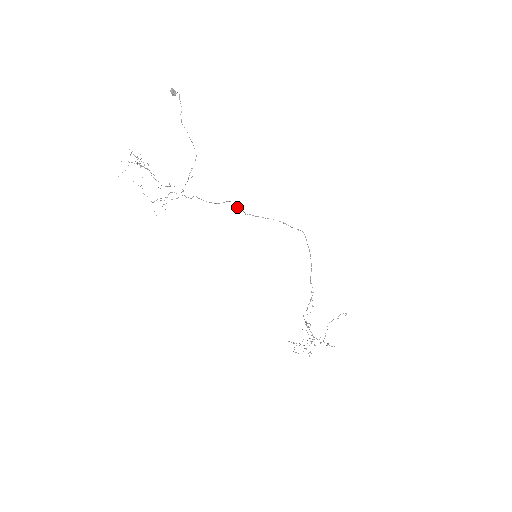
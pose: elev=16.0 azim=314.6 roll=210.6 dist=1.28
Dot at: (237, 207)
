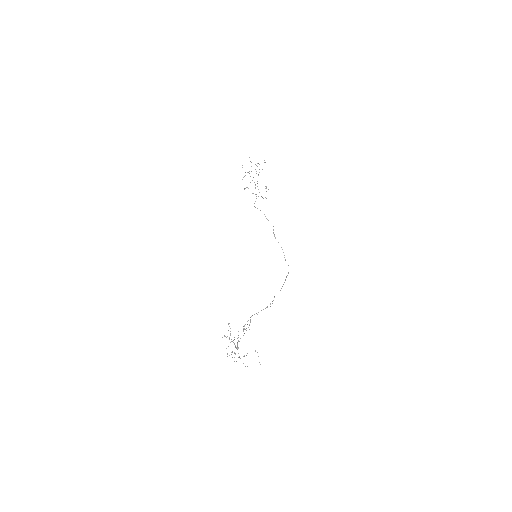
Dot at: occluded
